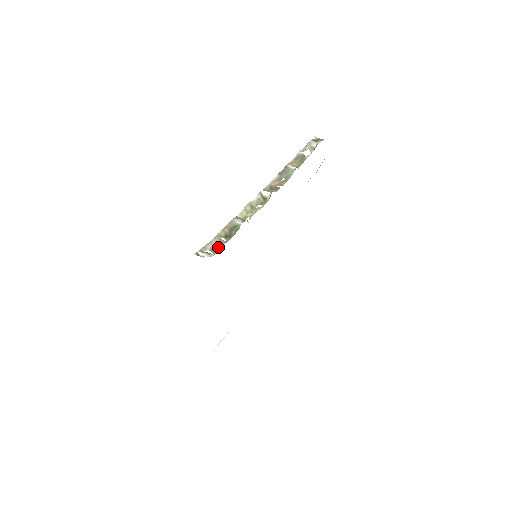
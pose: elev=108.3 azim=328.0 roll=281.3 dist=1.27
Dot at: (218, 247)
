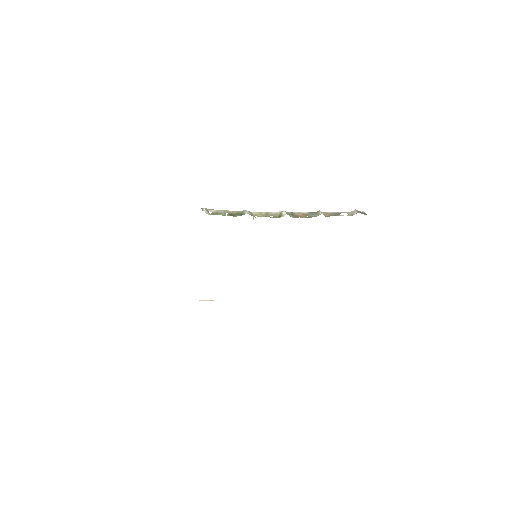
Dot at: (218, 214)
